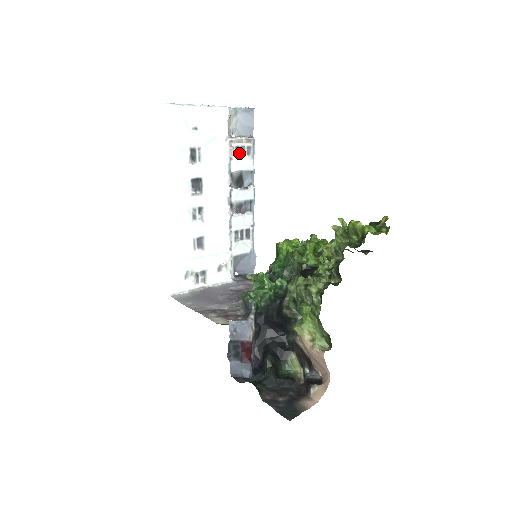
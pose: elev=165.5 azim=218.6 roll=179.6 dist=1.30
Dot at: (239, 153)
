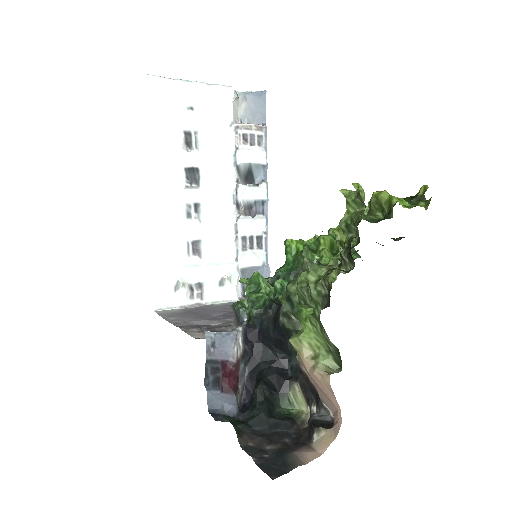
Dot at: (247, 142)
